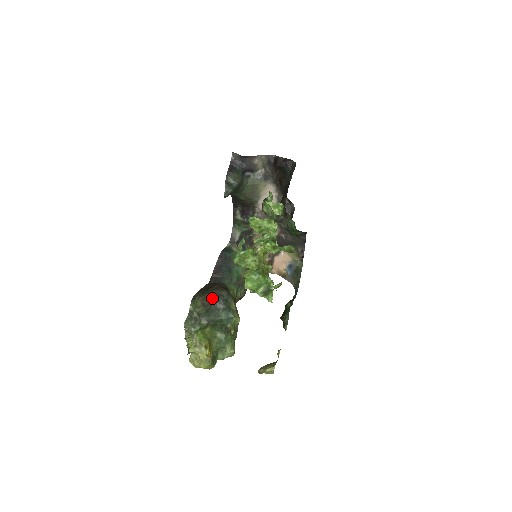
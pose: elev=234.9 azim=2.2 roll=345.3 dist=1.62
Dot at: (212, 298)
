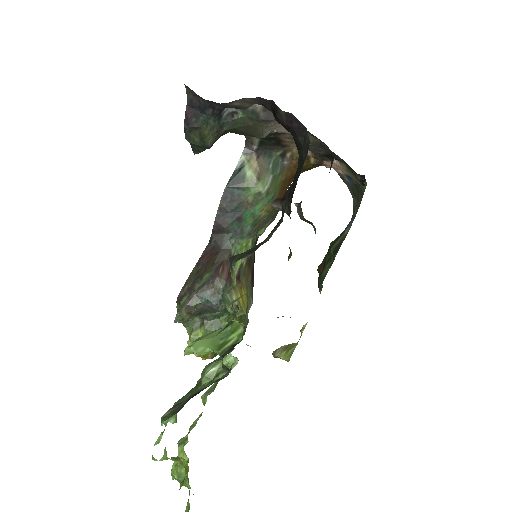
Dot at: (201, 302)
